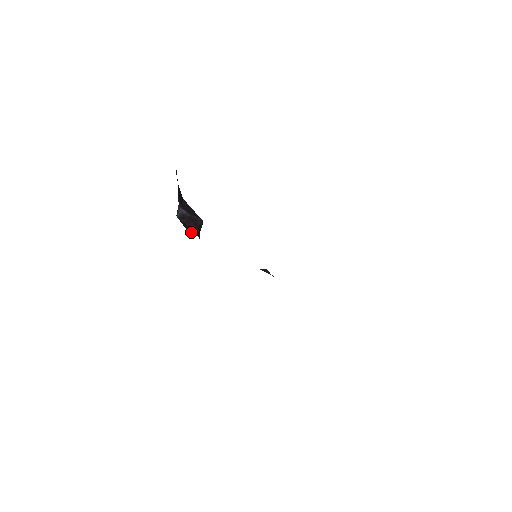
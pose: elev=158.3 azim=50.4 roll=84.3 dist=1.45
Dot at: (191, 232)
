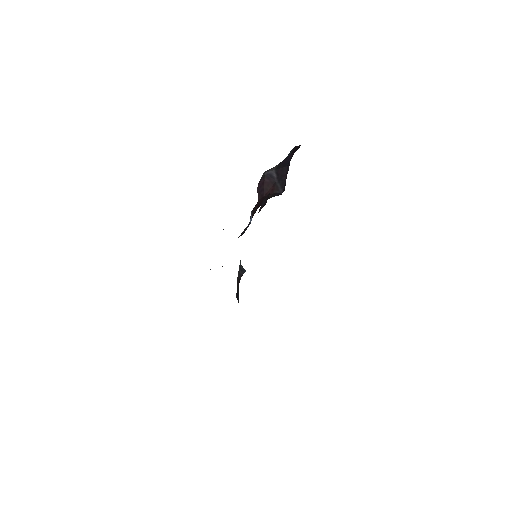
Dot at: (260, 192)
